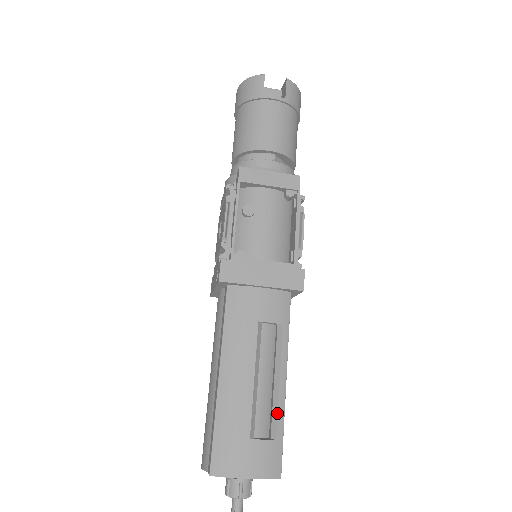
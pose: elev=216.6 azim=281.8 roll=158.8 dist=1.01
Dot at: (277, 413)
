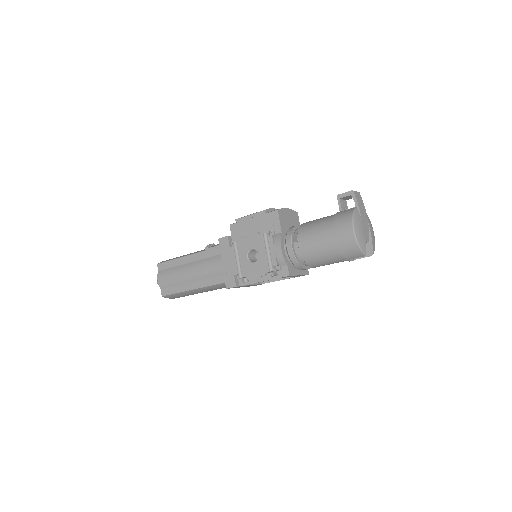
Dot at: occluded
